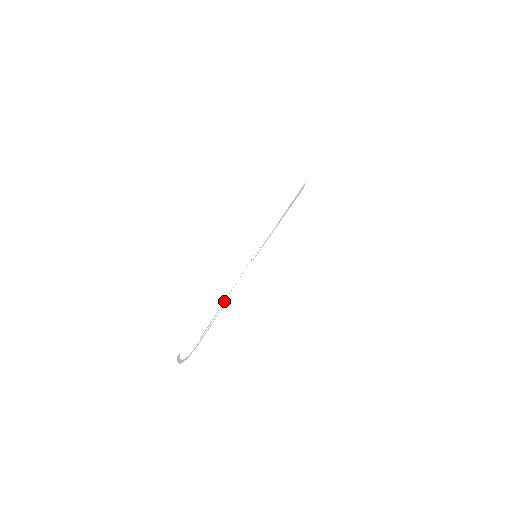
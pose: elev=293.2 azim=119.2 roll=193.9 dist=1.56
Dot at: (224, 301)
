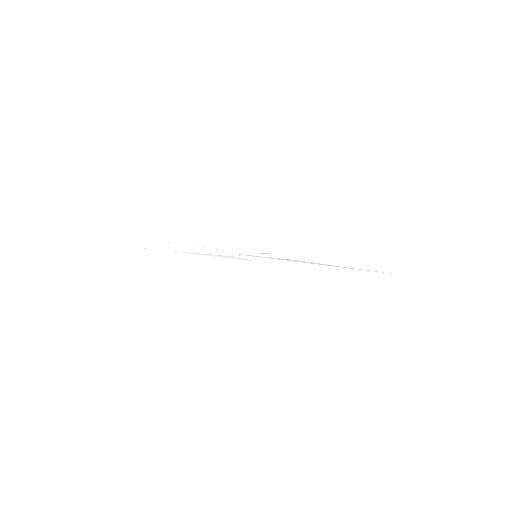
Dot at: (196, 253)
